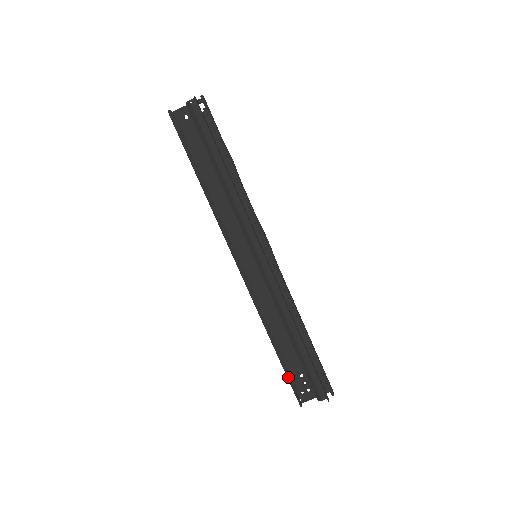
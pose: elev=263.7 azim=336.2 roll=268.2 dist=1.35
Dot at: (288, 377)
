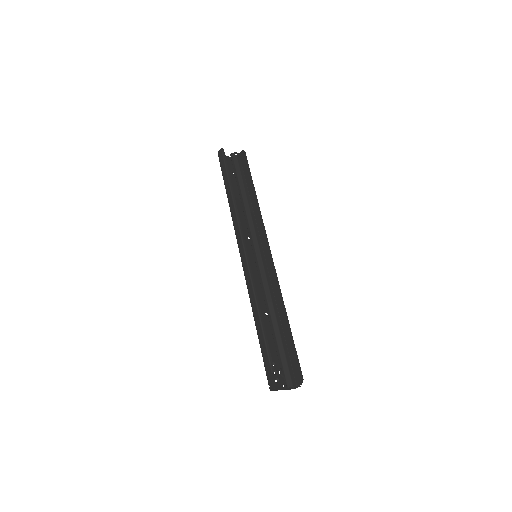
Dot at: (269, 354)
